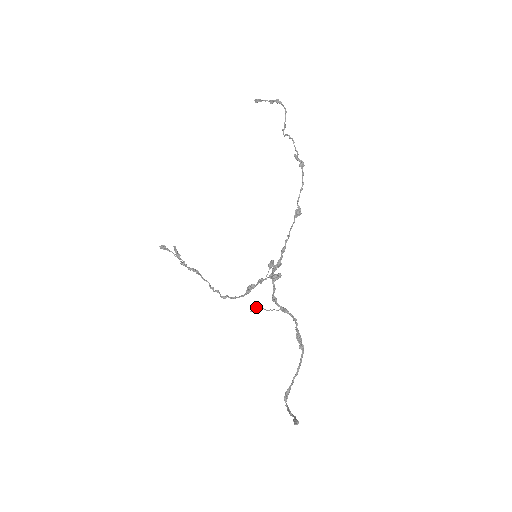
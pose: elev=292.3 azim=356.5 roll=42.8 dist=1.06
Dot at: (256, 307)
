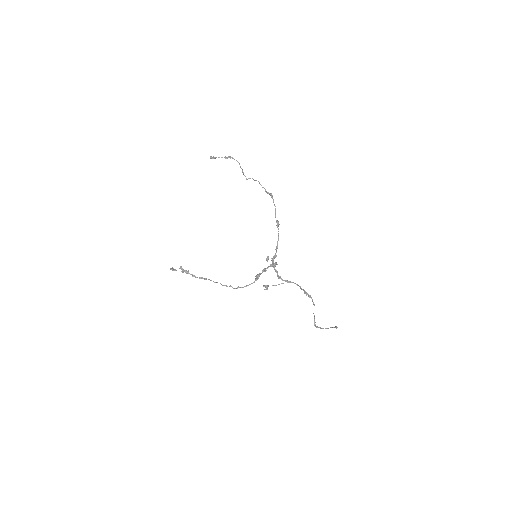
Dot at: (268, 286)
